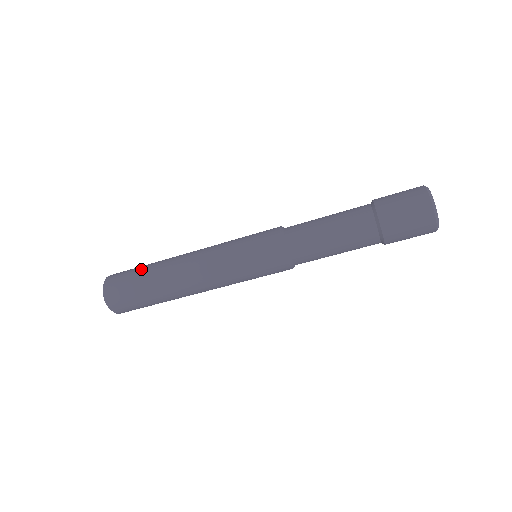
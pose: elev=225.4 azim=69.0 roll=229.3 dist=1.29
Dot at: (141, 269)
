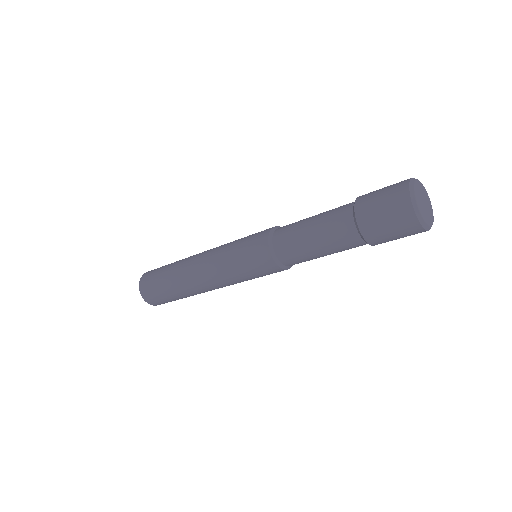
Dot at: (163, 283)
